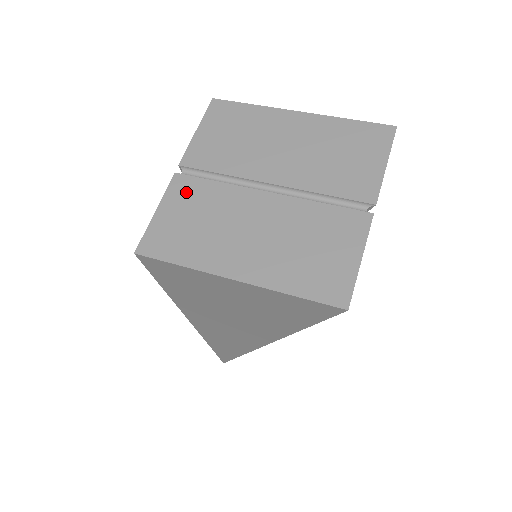
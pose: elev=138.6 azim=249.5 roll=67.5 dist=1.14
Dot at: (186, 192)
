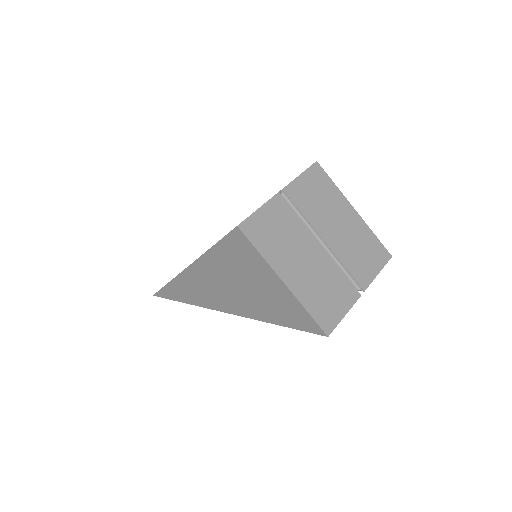
Dot at: (280, 210)
